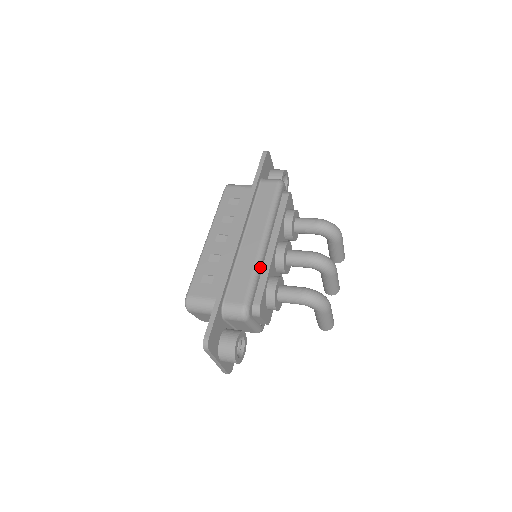
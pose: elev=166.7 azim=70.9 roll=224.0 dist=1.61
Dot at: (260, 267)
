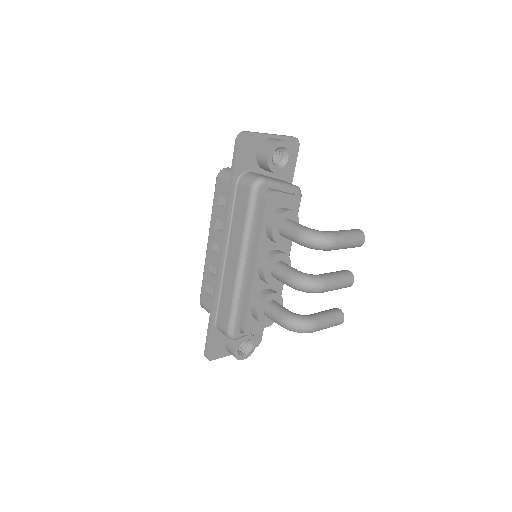
Dot at: (239, 295)
